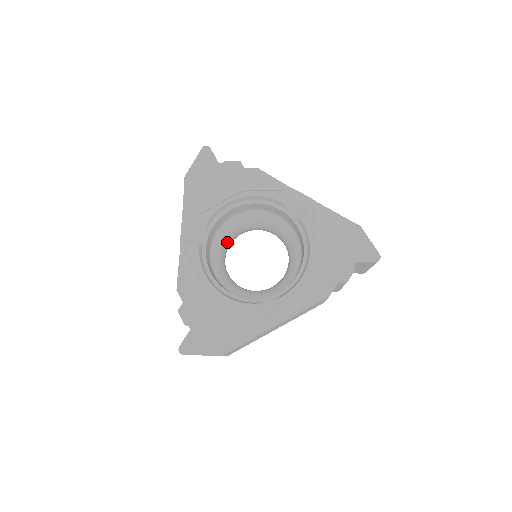
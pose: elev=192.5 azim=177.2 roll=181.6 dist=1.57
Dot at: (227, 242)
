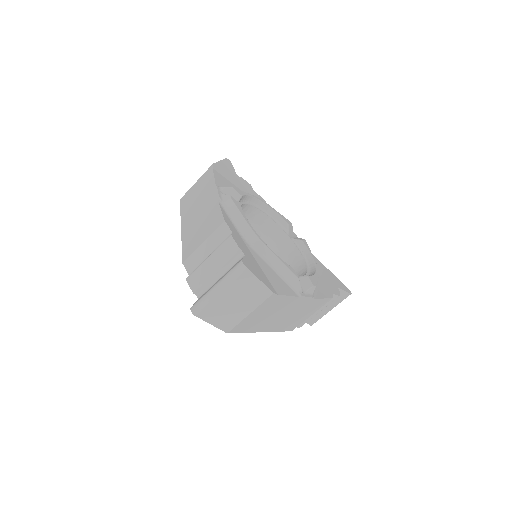
Dot at: occluded
